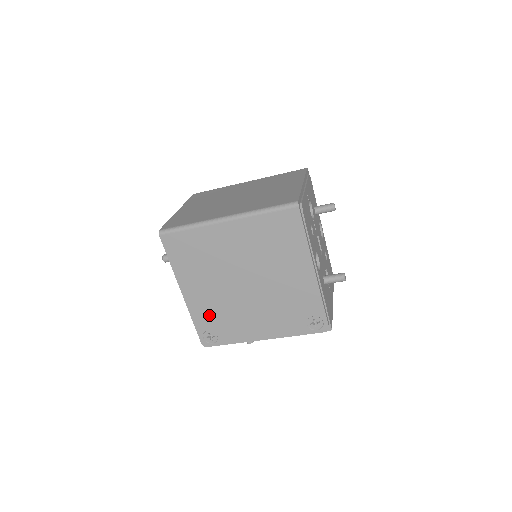
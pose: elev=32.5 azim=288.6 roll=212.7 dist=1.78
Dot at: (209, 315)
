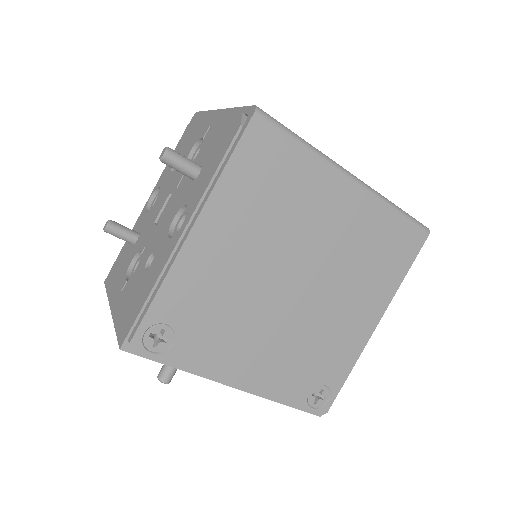
Dot at: (196, 298)
